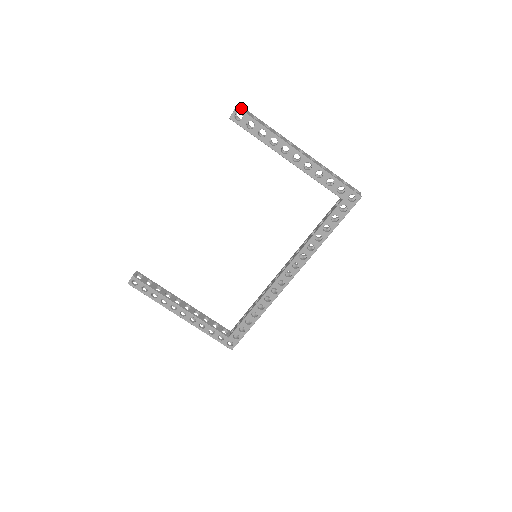
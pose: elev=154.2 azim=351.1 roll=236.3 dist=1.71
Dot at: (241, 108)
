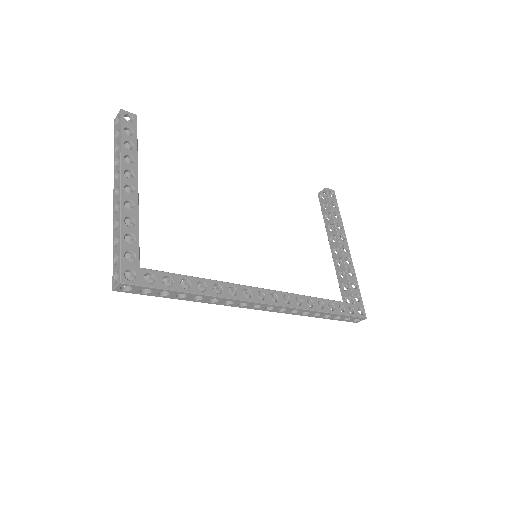
Dot at: occluded
